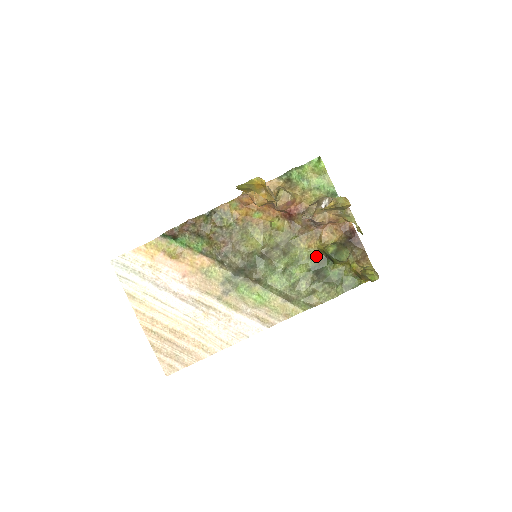
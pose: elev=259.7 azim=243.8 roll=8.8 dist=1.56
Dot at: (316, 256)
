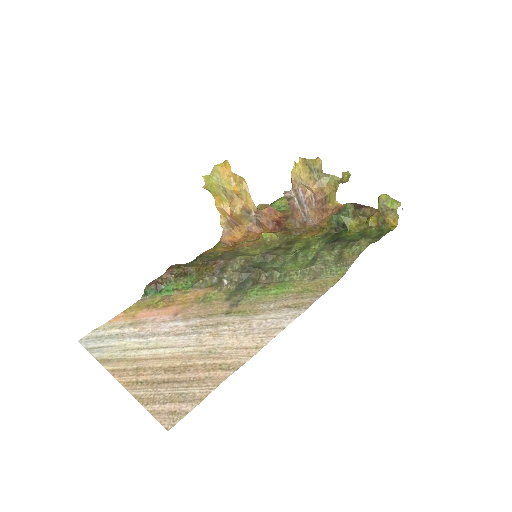
Dot at: (325, 236)
